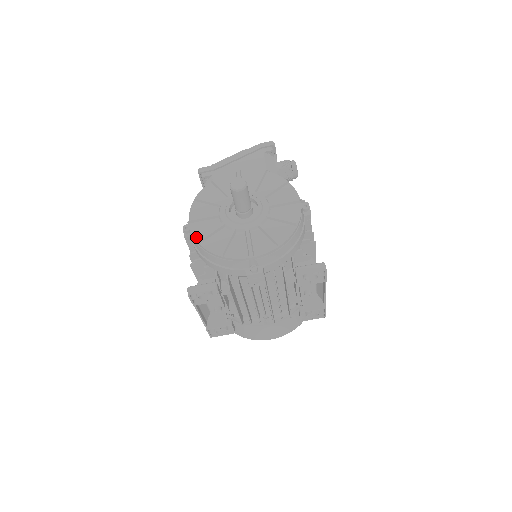
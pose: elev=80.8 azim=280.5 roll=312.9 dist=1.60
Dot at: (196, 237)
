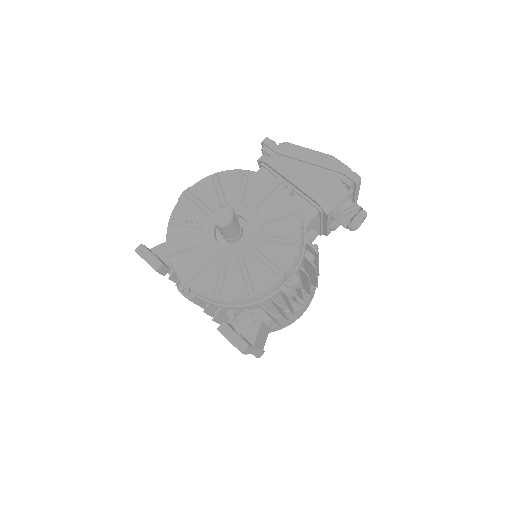
Dot at: (173, 214)
